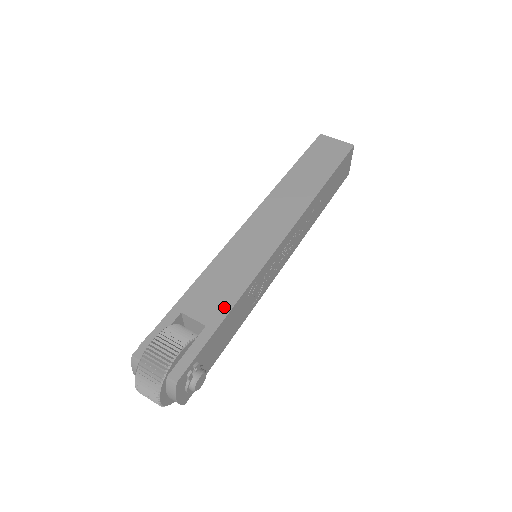
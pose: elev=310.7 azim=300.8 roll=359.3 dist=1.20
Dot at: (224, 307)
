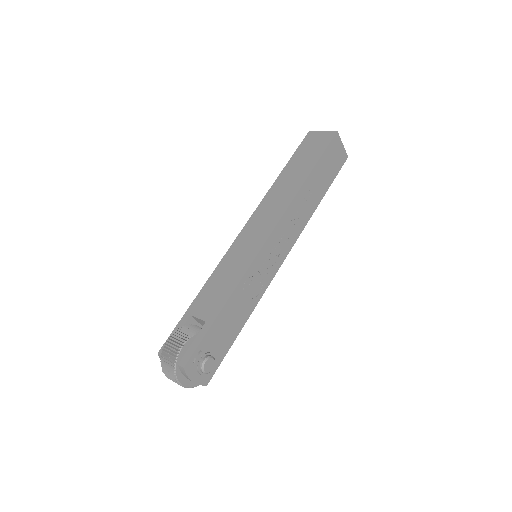
Dot at: (219, 304)
